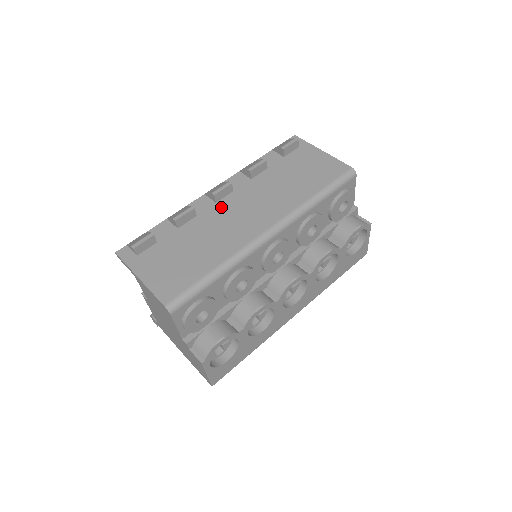
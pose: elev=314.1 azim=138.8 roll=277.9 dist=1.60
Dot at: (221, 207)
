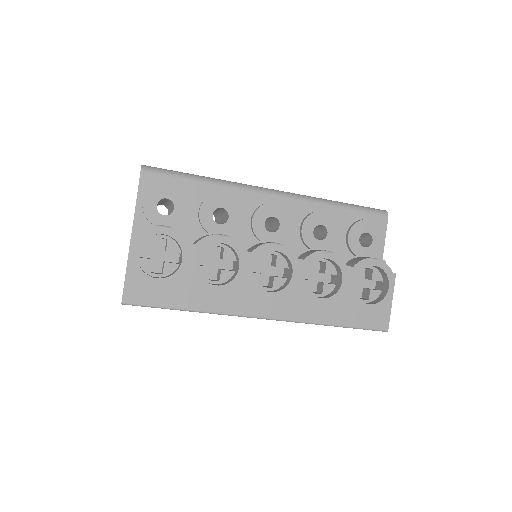
Dot at: occluded
